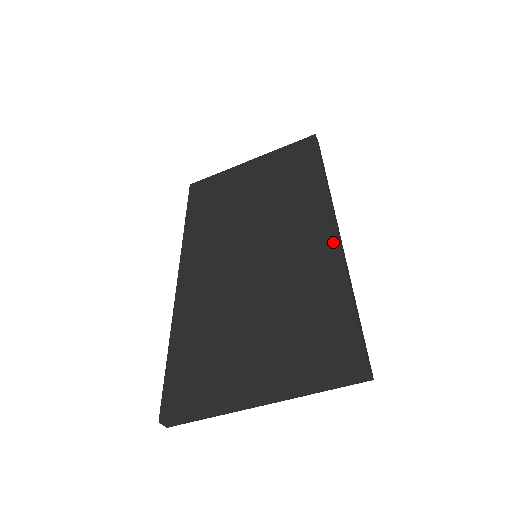
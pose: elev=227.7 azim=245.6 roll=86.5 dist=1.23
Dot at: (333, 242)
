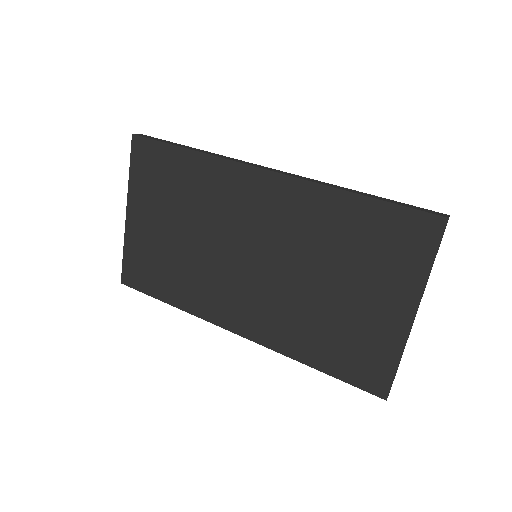
Dot at: (290, 183)
